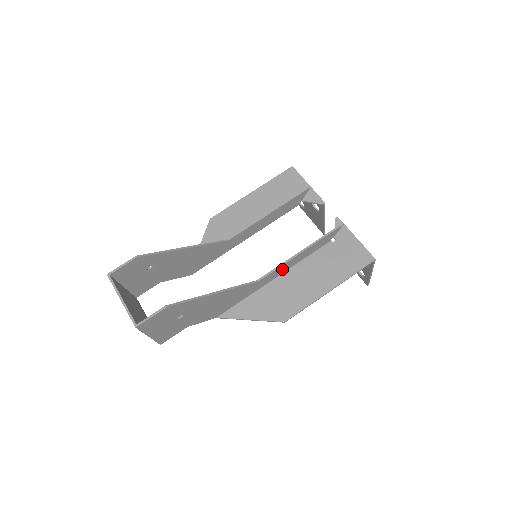
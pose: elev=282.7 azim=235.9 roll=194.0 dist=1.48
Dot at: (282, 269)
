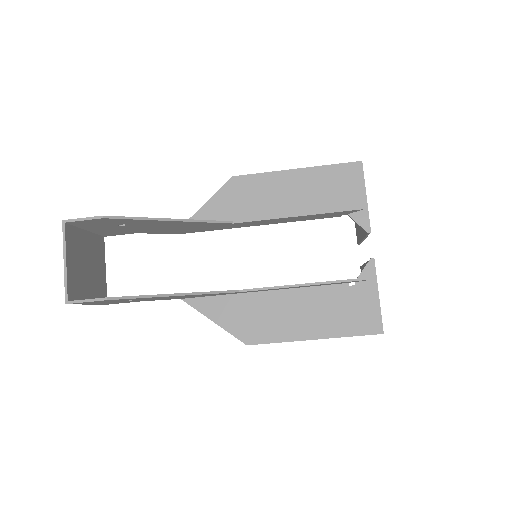
Dot at: (275, 289)
